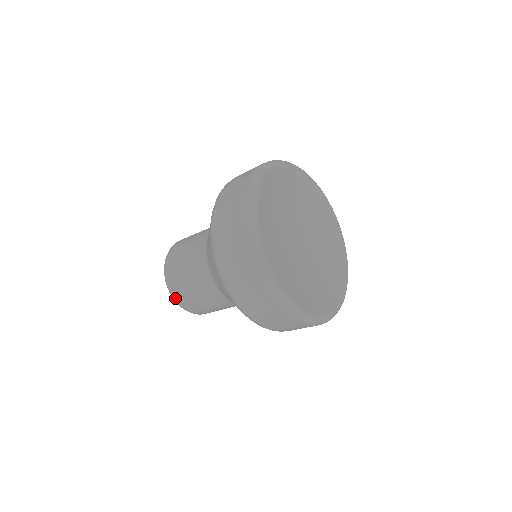
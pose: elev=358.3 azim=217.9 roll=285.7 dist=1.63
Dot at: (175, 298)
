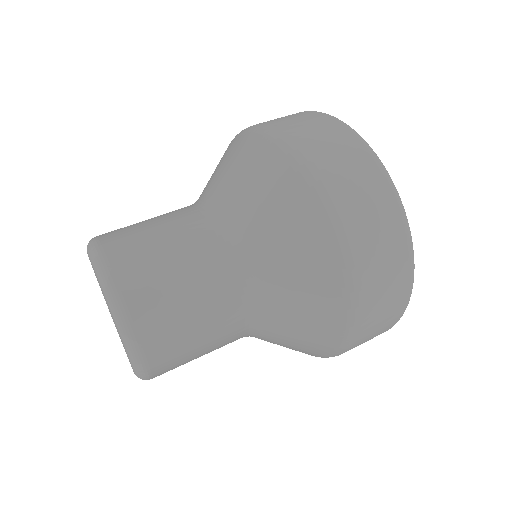
Dot at: (142, 344)
